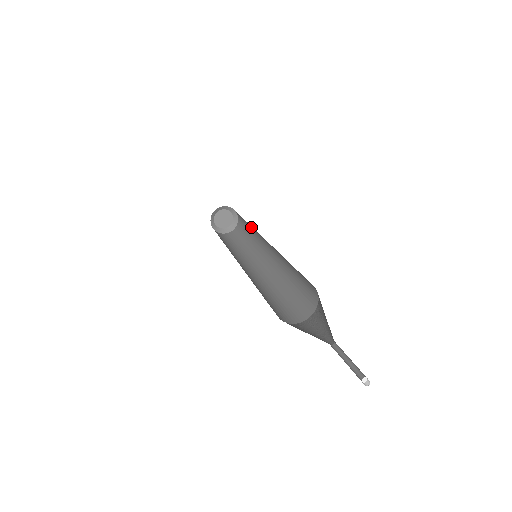
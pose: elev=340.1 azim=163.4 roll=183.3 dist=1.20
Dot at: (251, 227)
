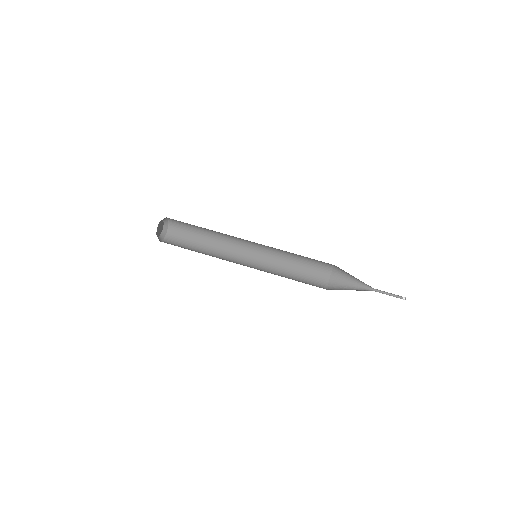
Dot at: (210, 230)
